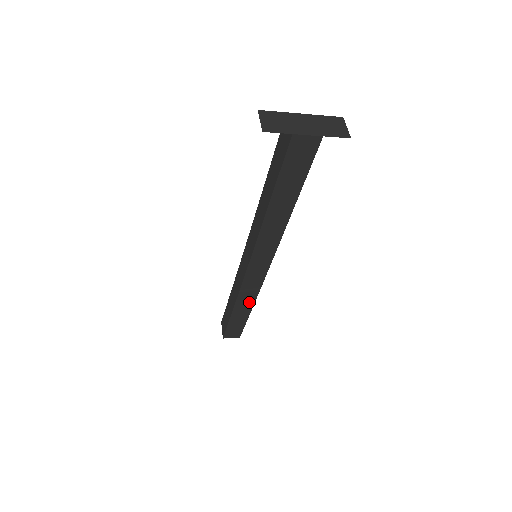
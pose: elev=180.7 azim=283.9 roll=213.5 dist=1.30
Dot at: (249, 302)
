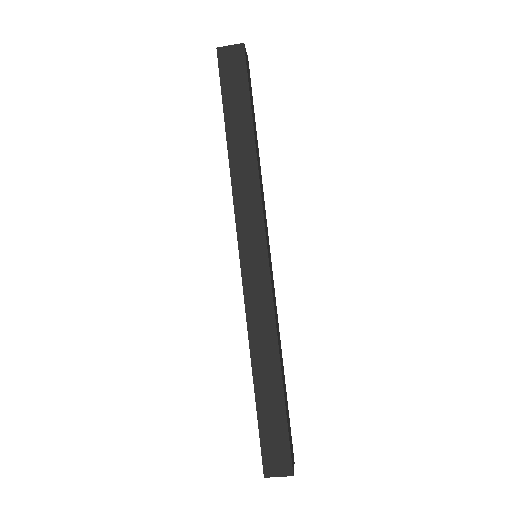
Dot at: (270, 346)
